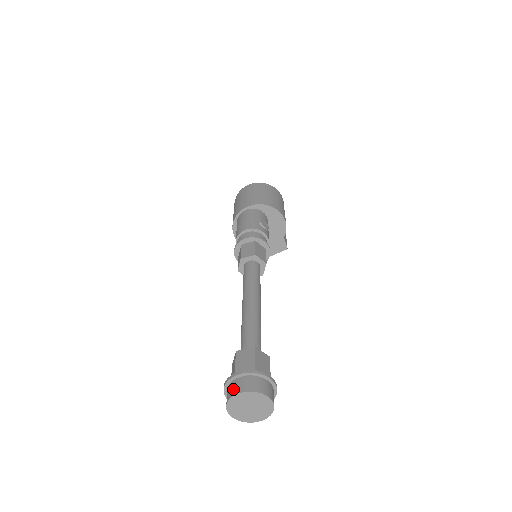
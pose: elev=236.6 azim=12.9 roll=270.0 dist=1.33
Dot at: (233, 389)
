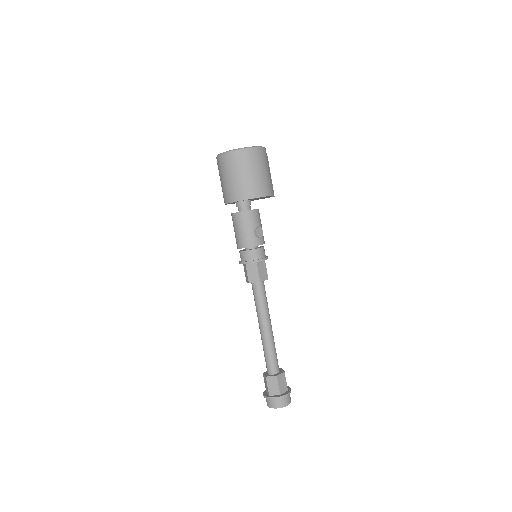
Dot at: (270, 404)
